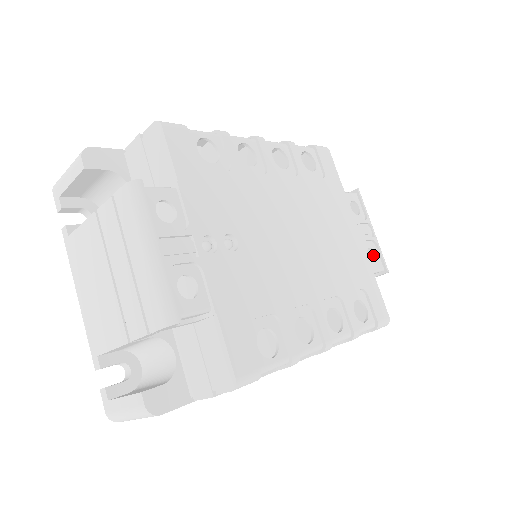
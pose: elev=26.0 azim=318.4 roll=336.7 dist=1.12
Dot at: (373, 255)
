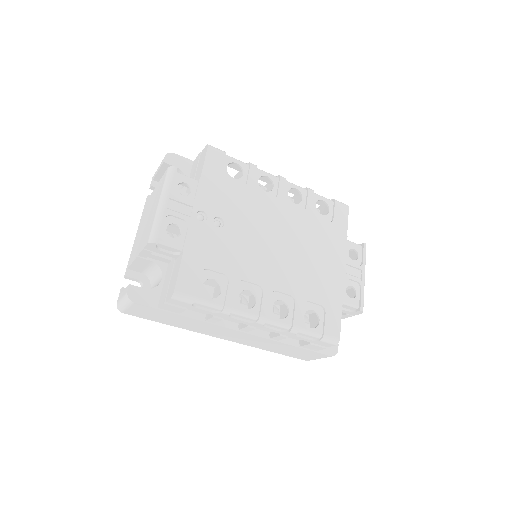
Dot at: occluded
